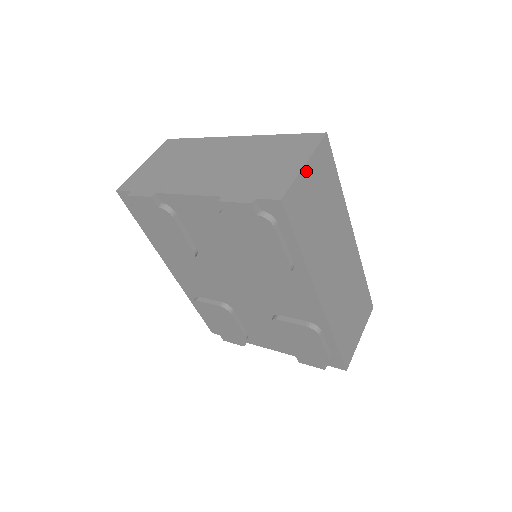
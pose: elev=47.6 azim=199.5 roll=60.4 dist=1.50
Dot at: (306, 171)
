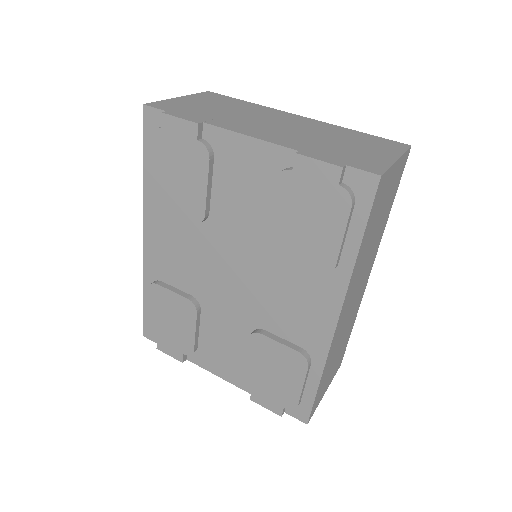
Dot at: (395, 167)
